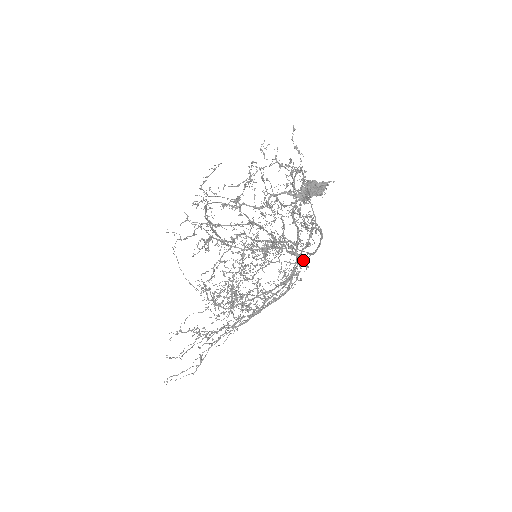
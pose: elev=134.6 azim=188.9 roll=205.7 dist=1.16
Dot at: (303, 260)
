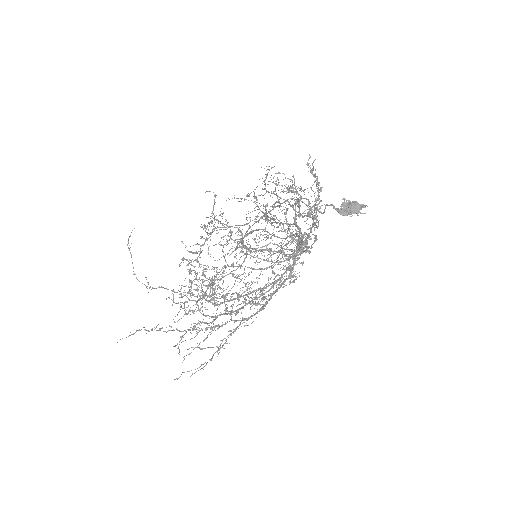
Dot at: (289, 265)
